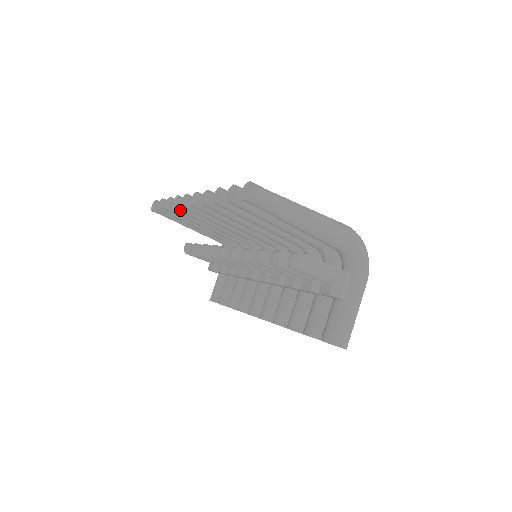
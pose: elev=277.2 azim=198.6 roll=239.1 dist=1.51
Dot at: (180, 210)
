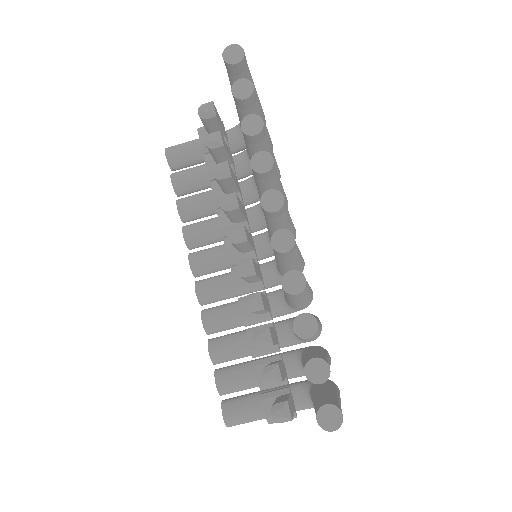
Dot at: (255, 173)
